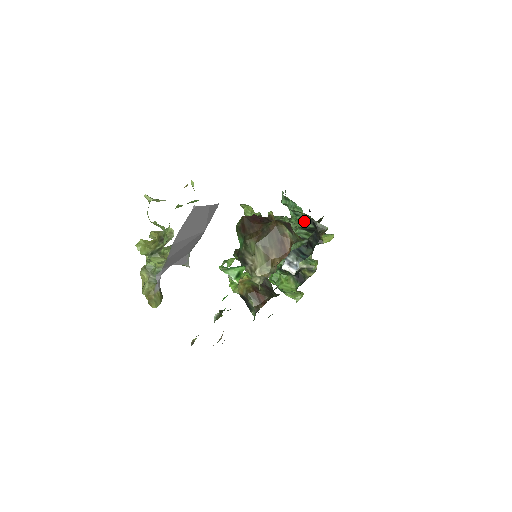
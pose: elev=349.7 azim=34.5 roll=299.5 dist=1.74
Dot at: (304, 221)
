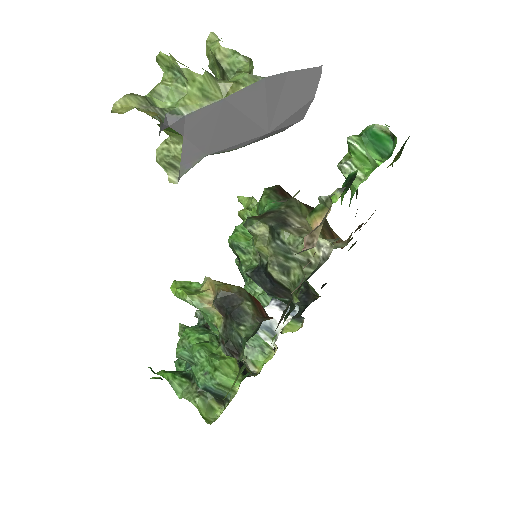
Dot at: occluded
